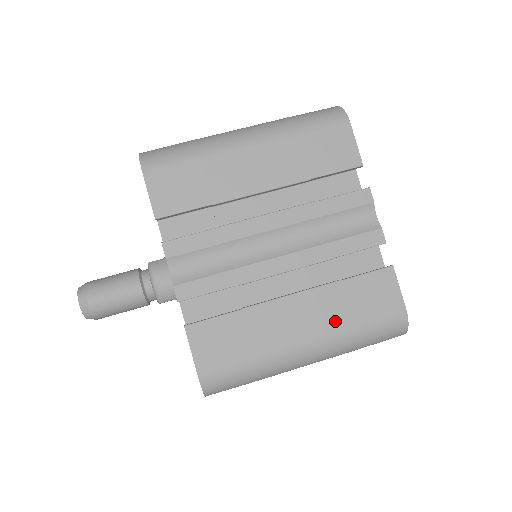
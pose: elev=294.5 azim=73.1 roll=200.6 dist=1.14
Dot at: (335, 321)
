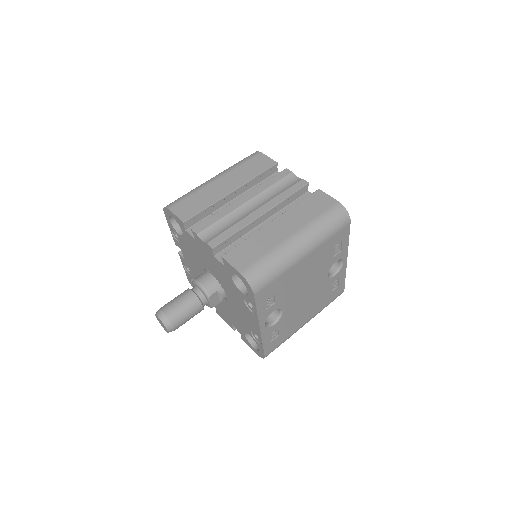
Dot at: (303, 221)
